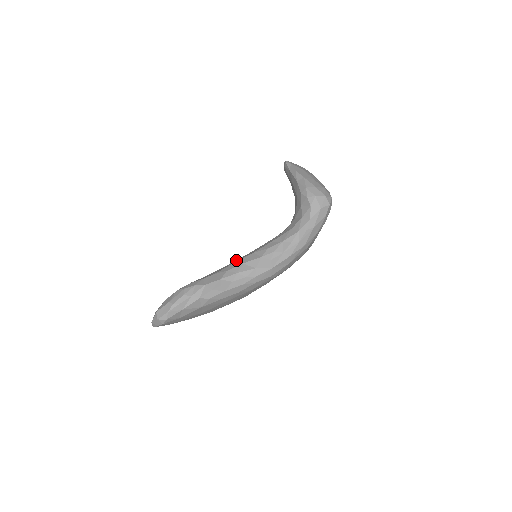
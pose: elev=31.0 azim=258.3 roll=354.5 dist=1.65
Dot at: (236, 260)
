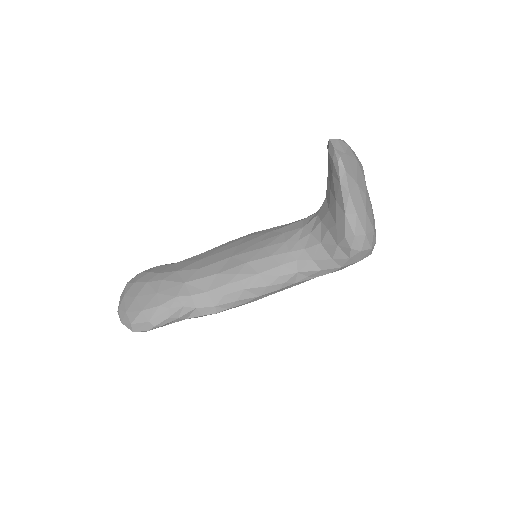
Dot at: (235, 276)
